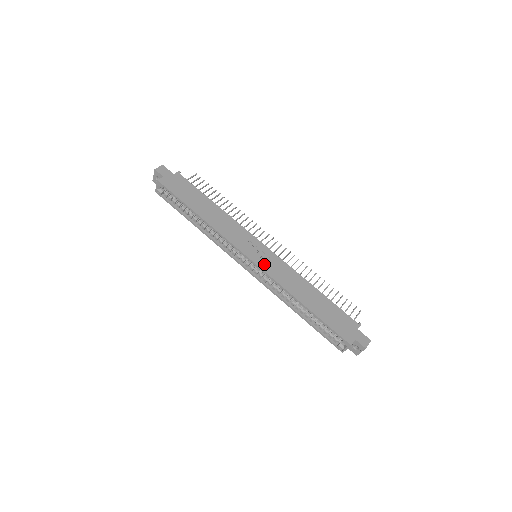
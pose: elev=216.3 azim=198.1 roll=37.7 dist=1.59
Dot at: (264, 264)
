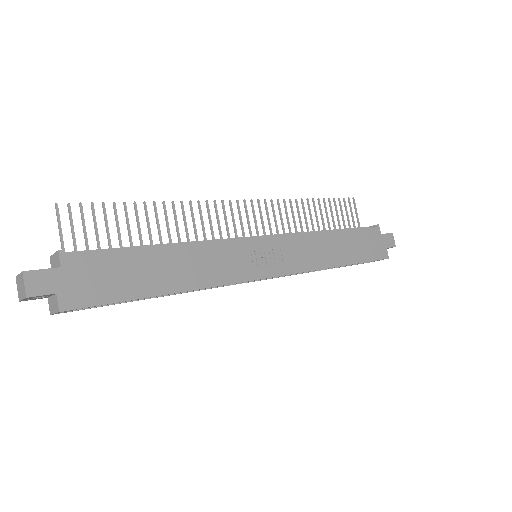
Dot at: (284, 265)
